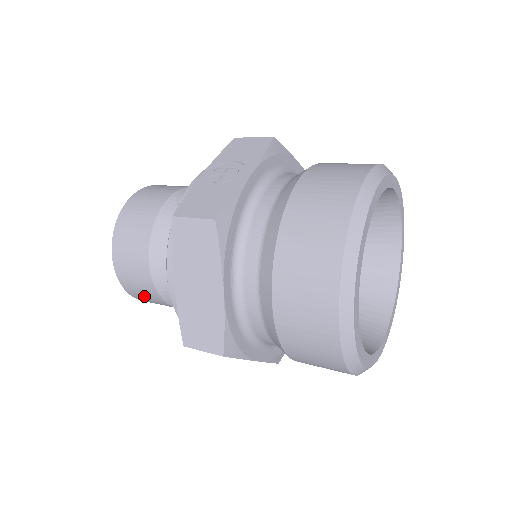
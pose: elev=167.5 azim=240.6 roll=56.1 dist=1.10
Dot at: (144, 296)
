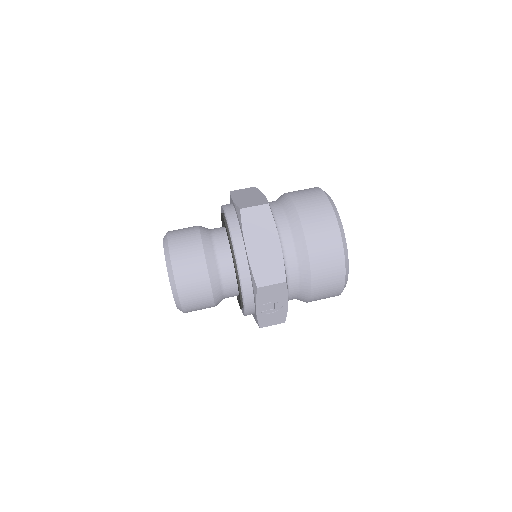
Dot at: occluded
